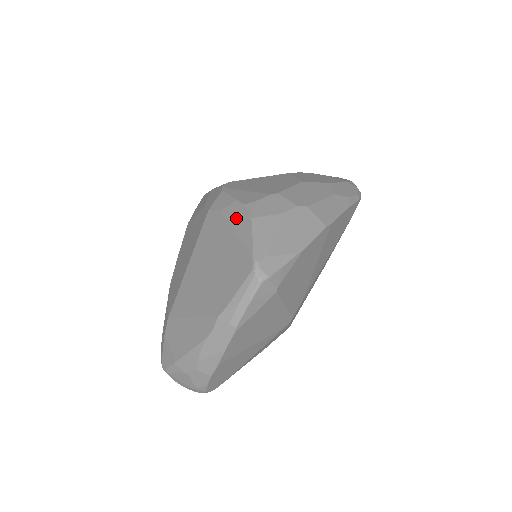
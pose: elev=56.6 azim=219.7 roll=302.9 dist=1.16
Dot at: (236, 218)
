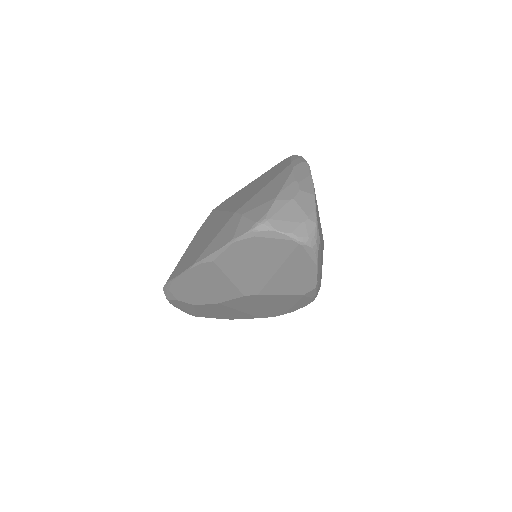
Dot at: occluded
